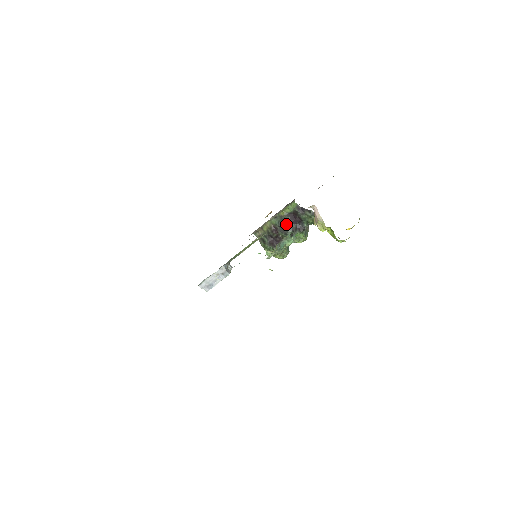
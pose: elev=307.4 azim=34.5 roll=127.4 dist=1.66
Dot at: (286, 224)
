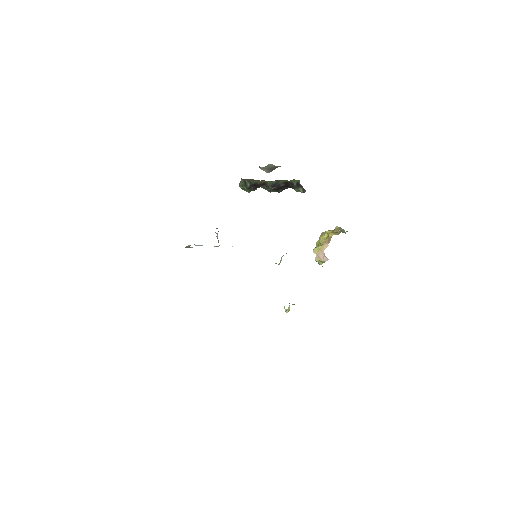
Dot at: (277, 187)
